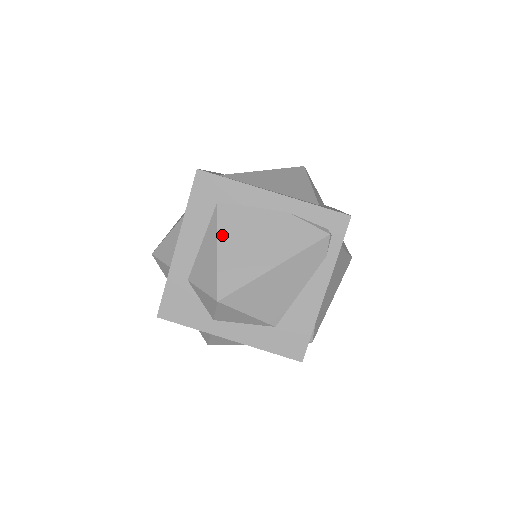
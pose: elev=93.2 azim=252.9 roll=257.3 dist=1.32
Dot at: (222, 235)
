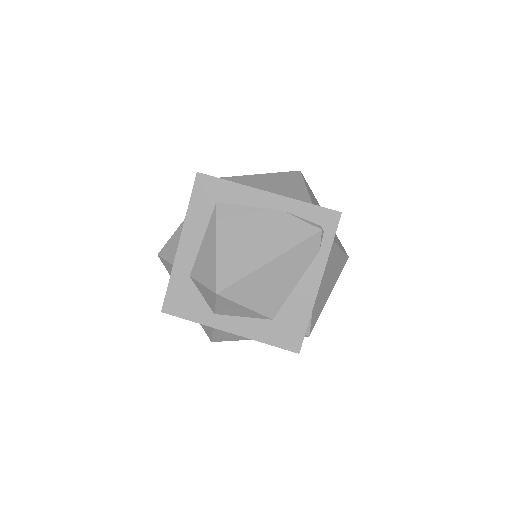
Dot at: (221, 232)
